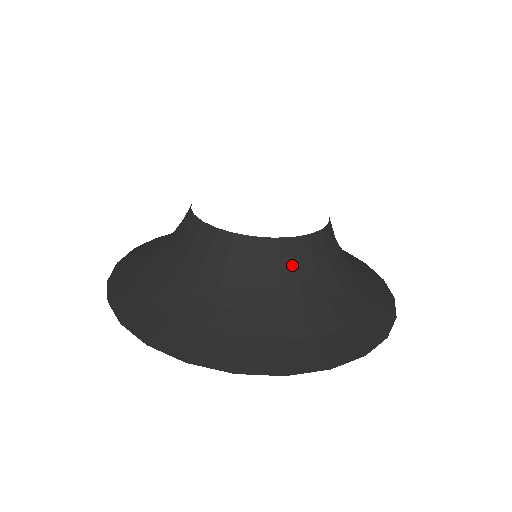
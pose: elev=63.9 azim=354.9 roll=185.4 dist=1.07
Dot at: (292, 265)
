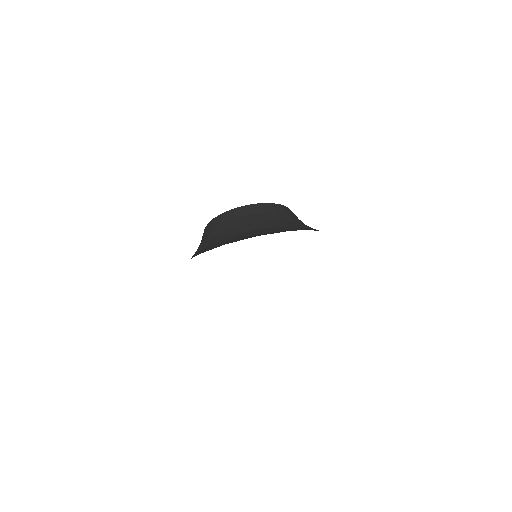
Dot at: (275, 214)
